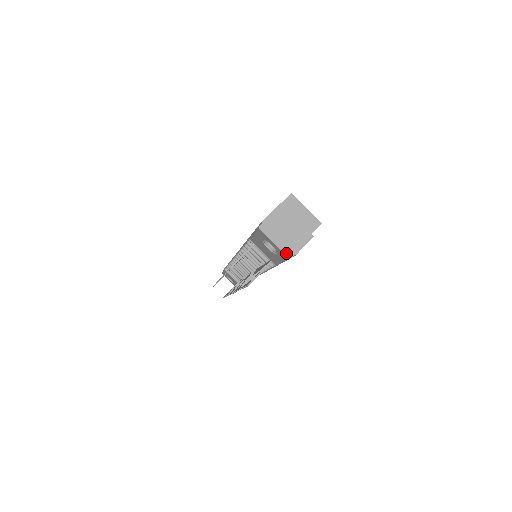
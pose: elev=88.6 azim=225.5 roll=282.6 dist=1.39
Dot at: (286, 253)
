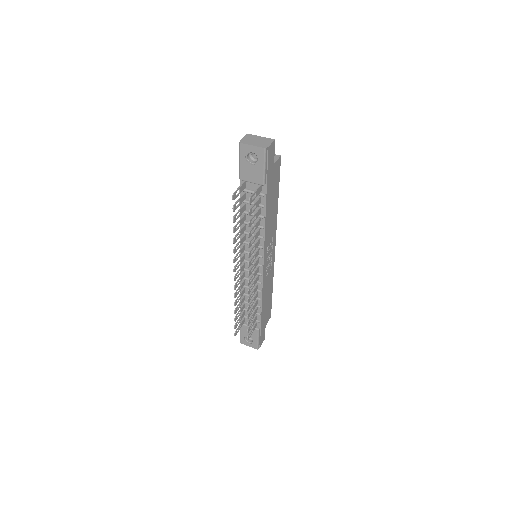
Dot at: (262, 147)
